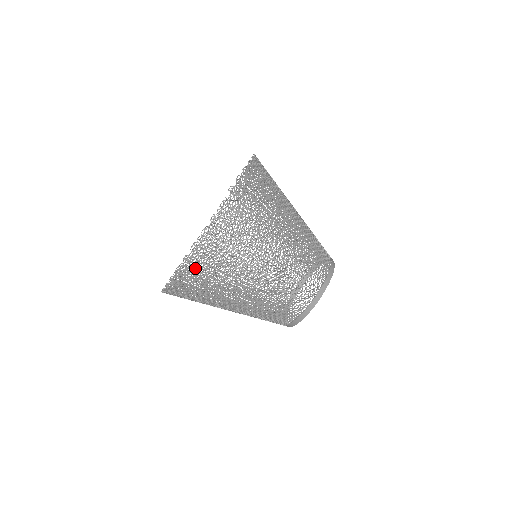
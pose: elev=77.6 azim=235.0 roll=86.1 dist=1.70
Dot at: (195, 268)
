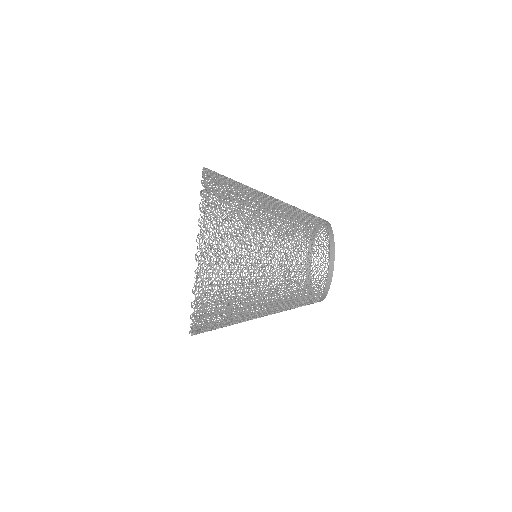
Dot at: (215, 203)
